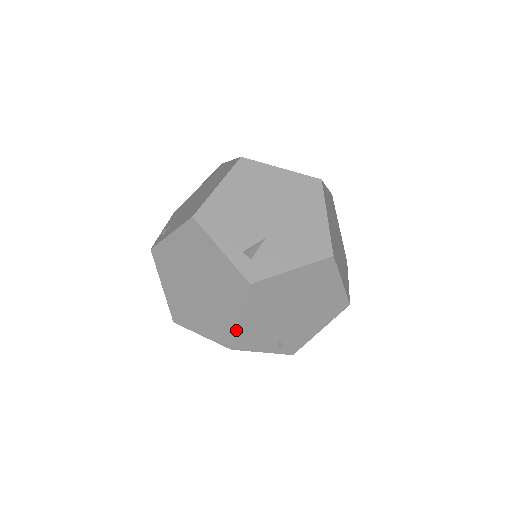
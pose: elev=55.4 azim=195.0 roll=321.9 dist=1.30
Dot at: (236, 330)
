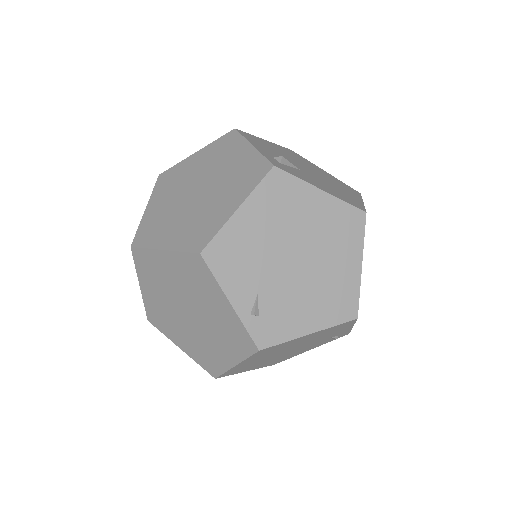
Dot at: (223, 224)
